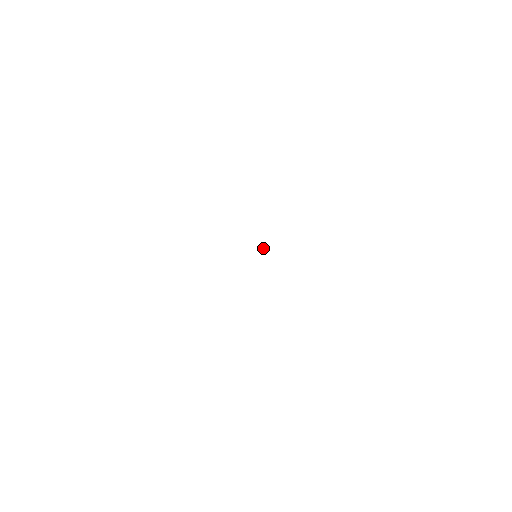
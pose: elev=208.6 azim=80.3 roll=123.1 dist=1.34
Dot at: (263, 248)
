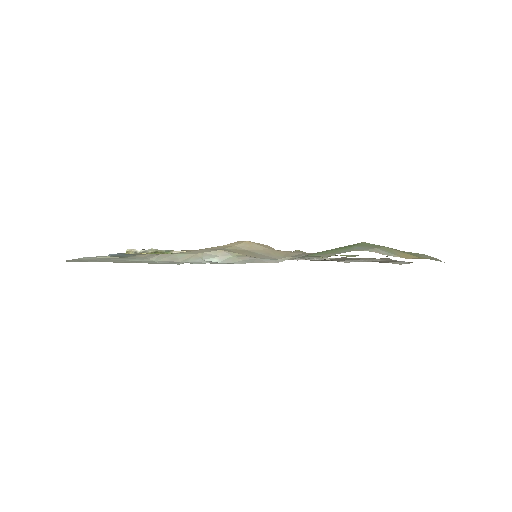
Dot at: occluded
